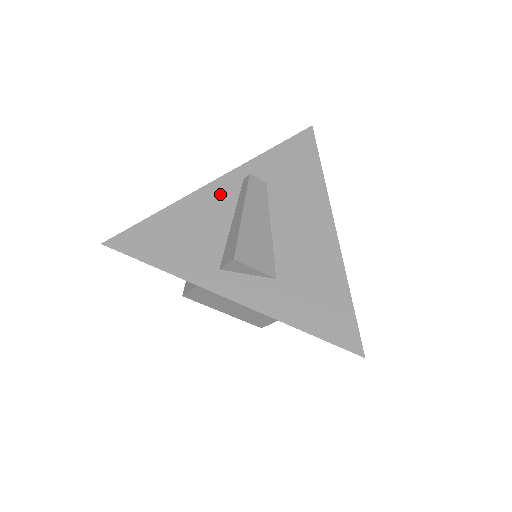
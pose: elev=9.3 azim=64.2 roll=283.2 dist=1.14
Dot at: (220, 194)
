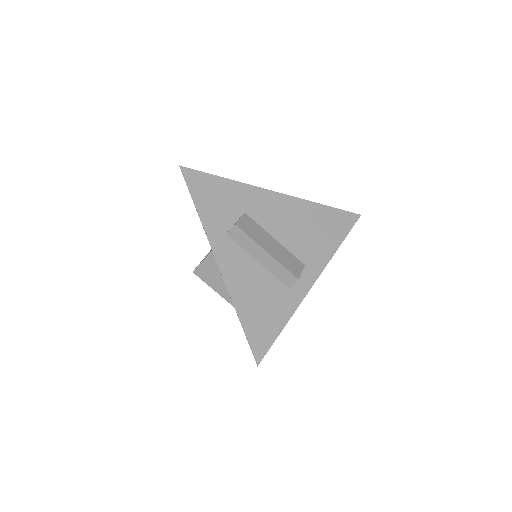
Dot at: occluded
